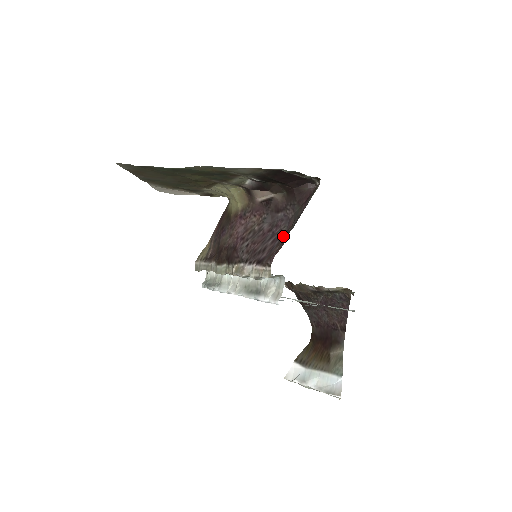
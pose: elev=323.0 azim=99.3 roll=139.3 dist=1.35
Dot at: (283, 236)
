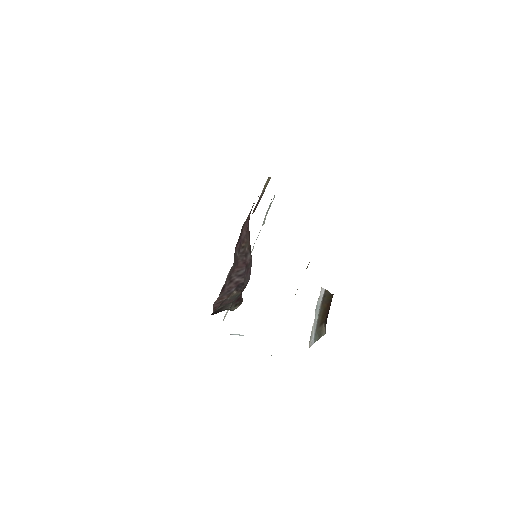
Dot at: (234, 293)
